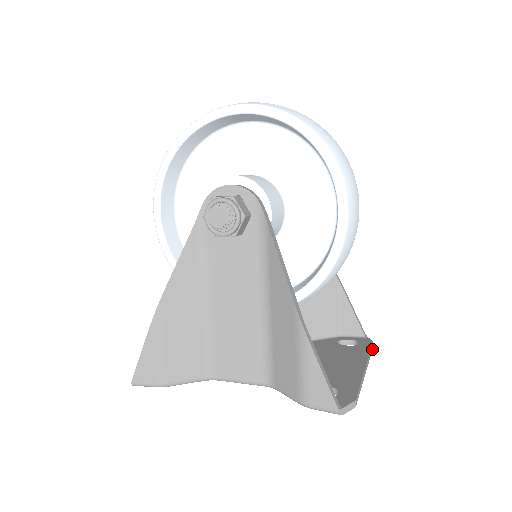
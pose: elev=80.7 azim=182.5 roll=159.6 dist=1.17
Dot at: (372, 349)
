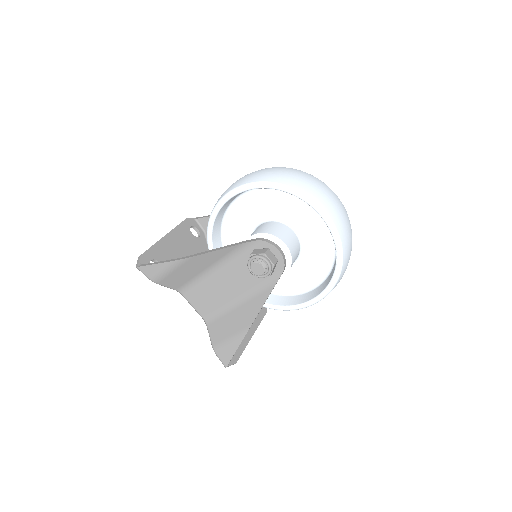
Dot at: occluded
